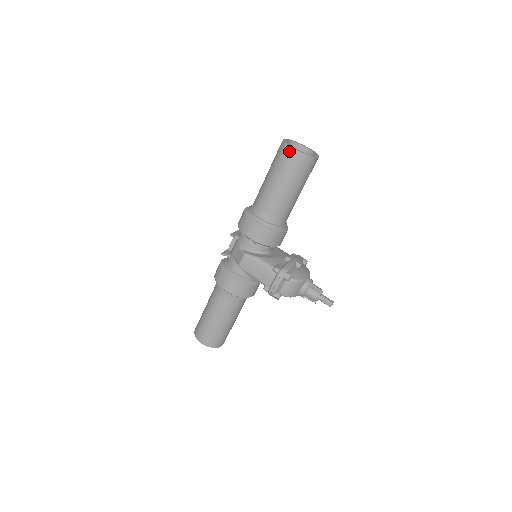
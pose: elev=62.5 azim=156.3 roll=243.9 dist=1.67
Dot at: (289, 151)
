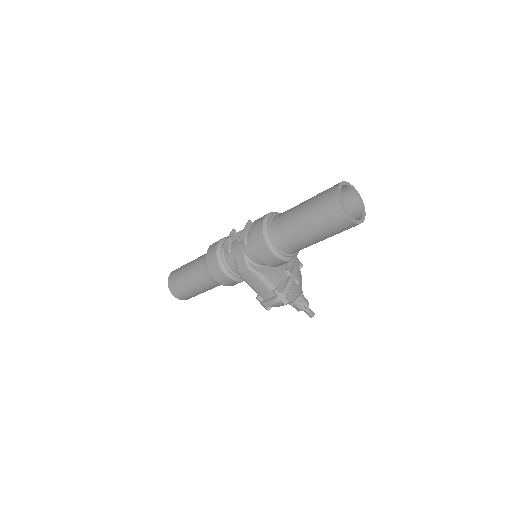
Dot at: (340, 215)
